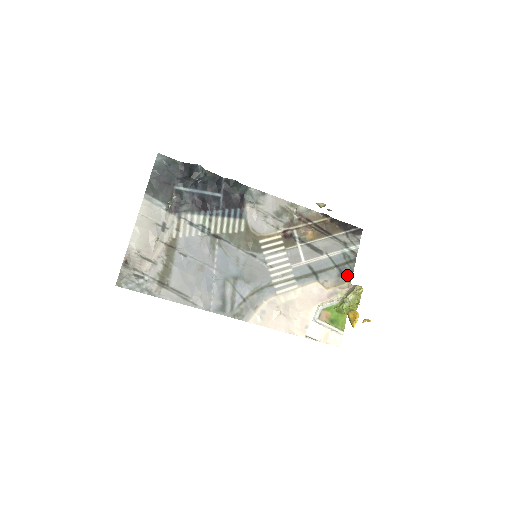
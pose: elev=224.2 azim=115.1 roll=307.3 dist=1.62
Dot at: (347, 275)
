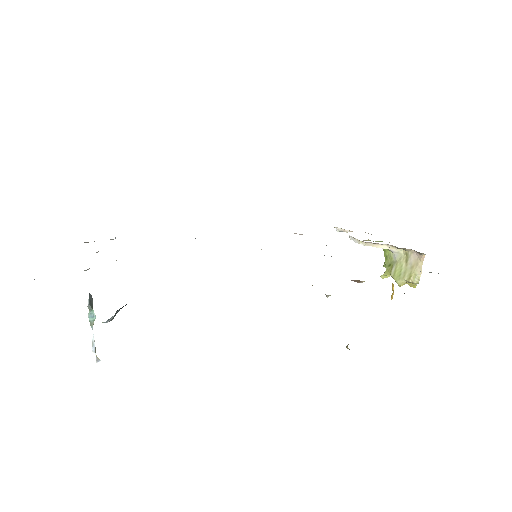
Dot at: occluded
